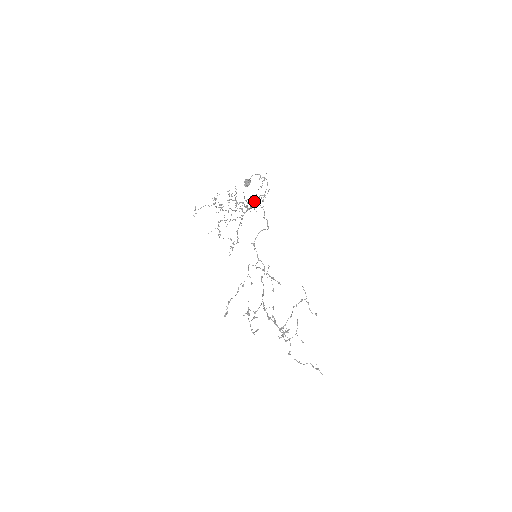
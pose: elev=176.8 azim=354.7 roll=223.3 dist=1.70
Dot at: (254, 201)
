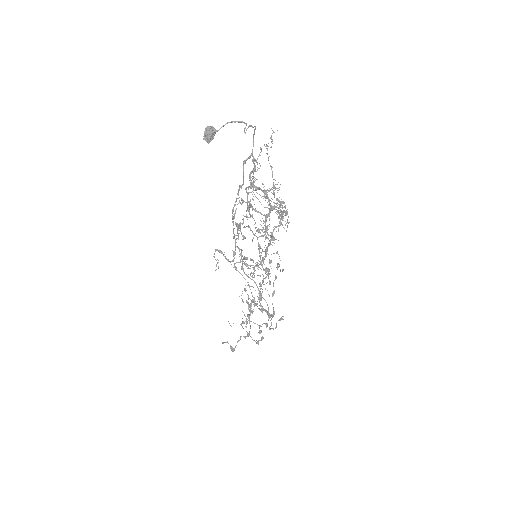
Dot at: (250, 177)
